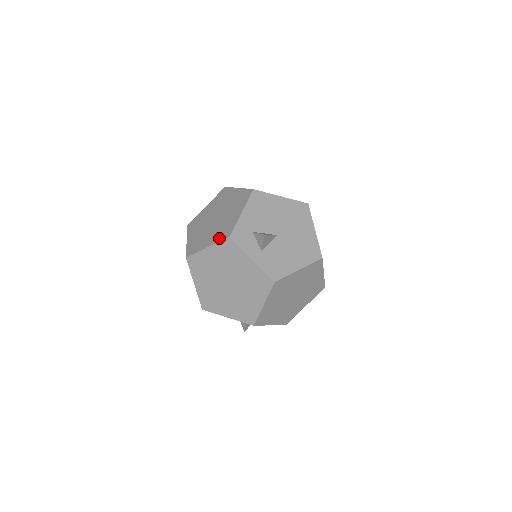
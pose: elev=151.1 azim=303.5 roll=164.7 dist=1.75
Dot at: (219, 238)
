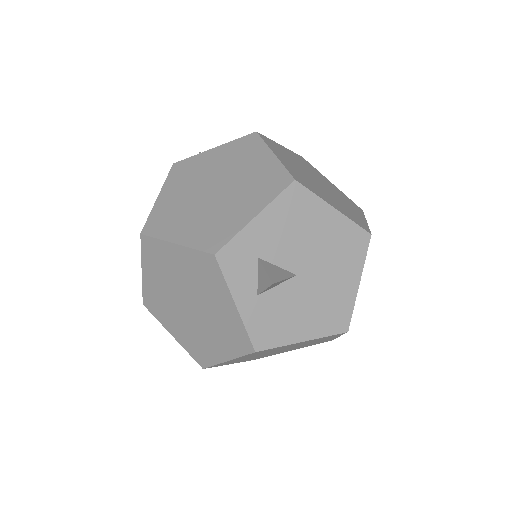
Dot at: (199, 242)
